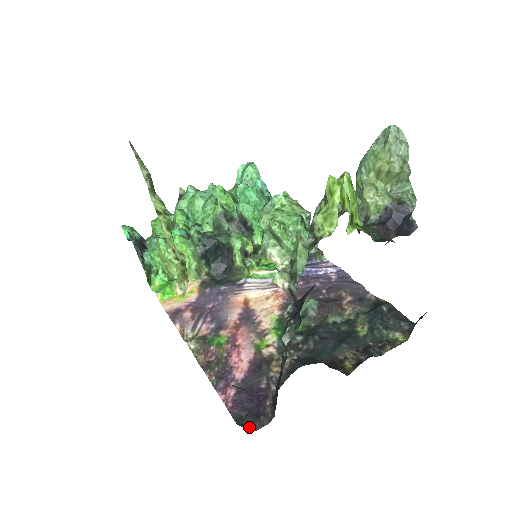
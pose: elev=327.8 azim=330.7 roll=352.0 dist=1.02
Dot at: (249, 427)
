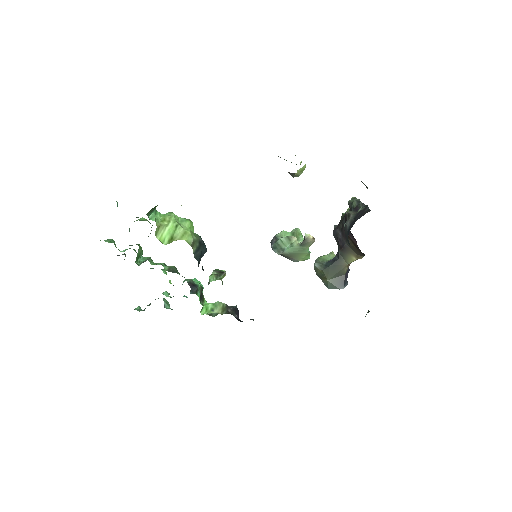
Dot at: occluded
